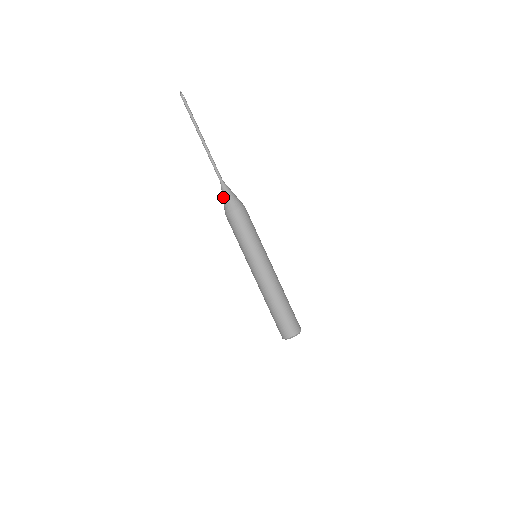
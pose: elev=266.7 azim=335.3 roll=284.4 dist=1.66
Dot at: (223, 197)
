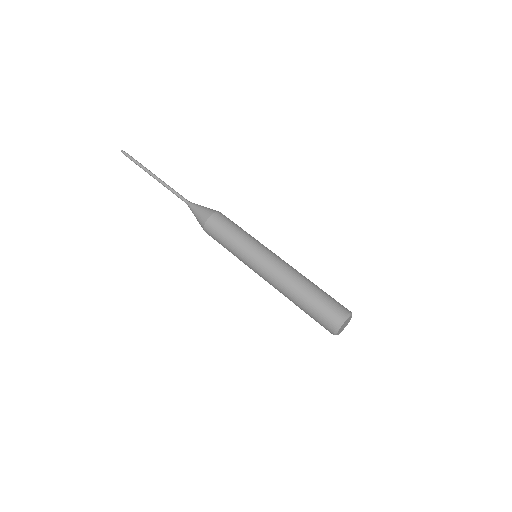
Dot at: (195, 212)
